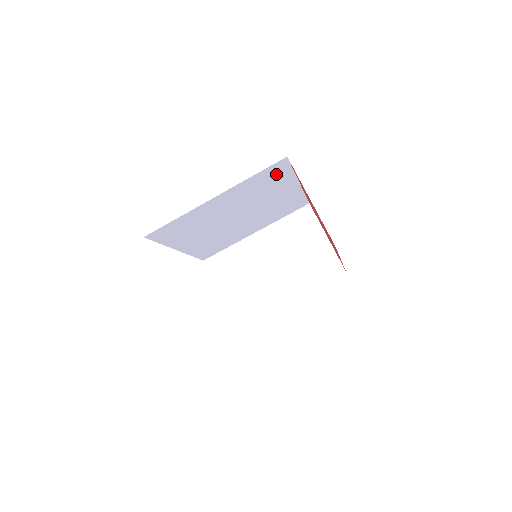
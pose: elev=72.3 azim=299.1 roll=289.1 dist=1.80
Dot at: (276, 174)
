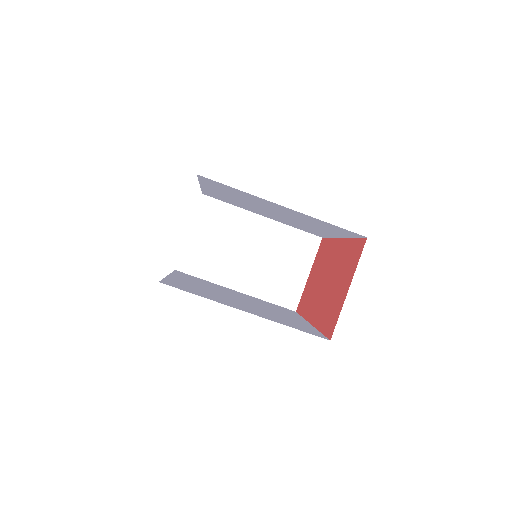
Dot at: (342, 231)
